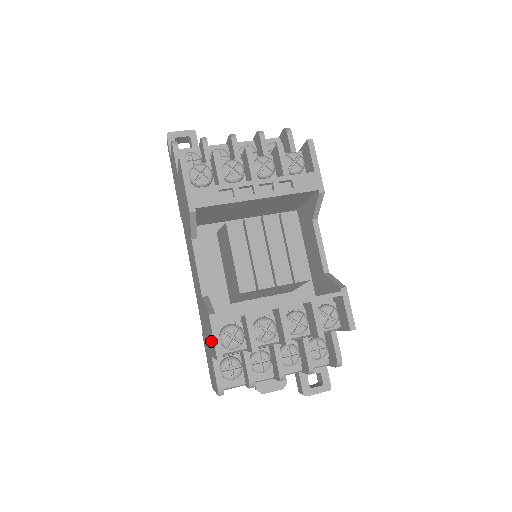
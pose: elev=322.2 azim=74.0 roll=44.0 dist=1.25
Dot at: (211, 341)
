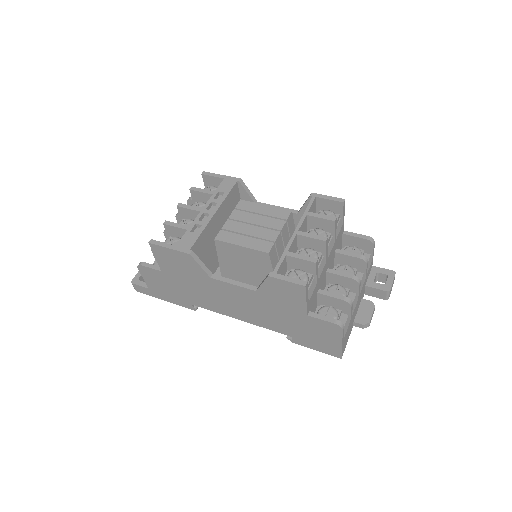
Dot at: (291, 295)
